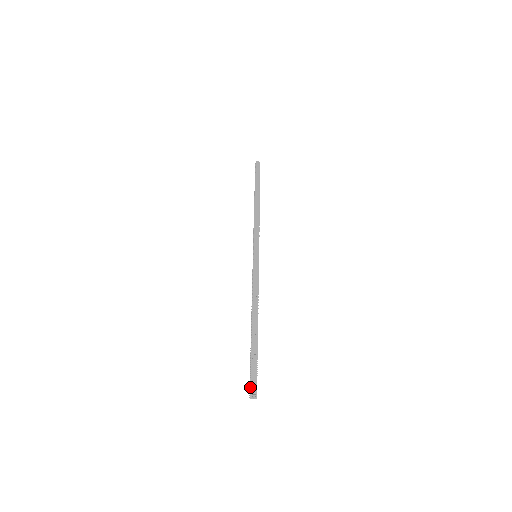
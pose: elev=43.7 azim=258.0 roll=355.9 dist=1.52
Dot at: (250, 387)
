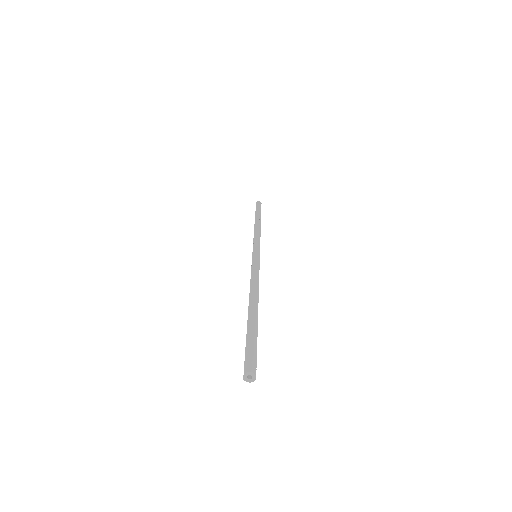
Dot at: (244, 363)
